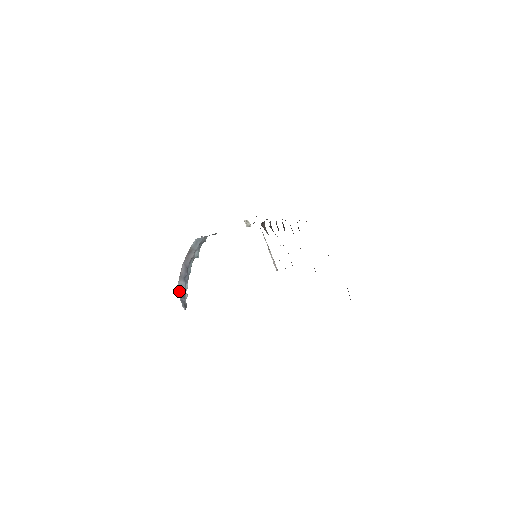
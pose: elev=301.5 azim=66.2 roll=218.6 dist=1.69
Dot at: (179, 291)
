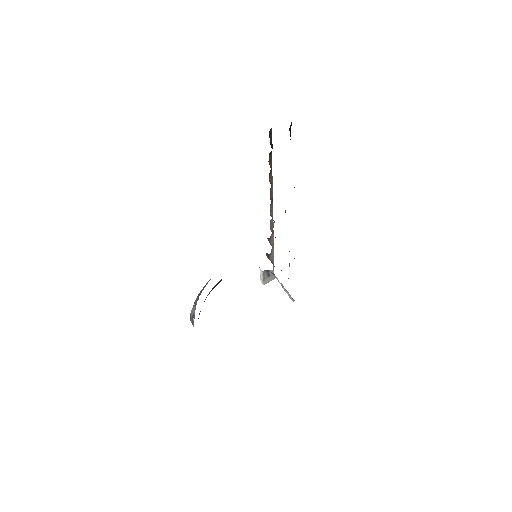
Dot at: (191, 316)
